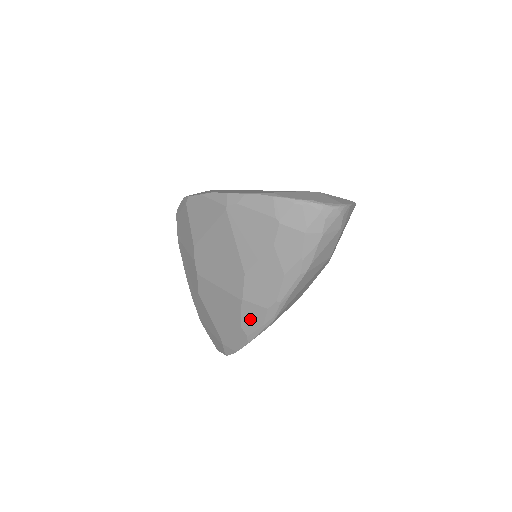
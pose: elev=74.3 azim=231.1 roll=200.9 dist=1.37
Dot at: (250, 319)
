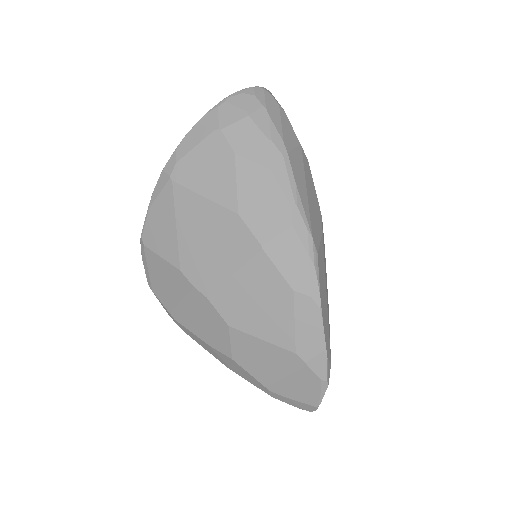
Dot at: (291, 265)
